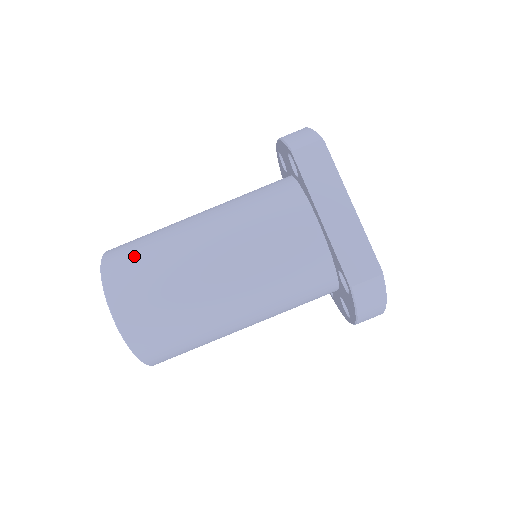
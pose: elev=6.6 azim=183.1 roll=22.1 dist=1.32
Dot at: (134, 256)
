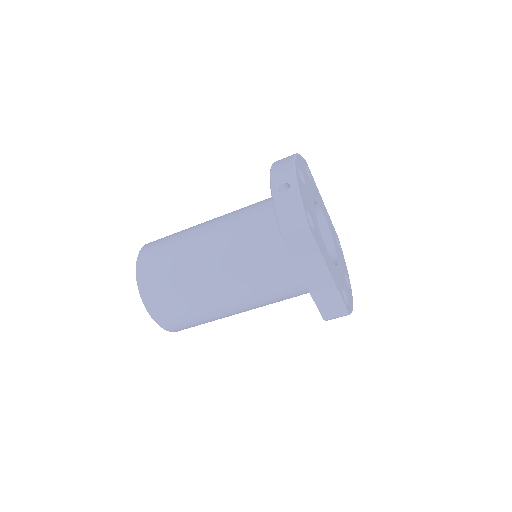
Dot at: (162, 284)
